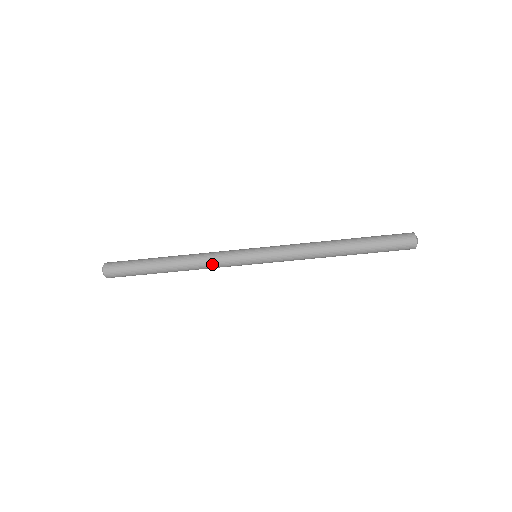
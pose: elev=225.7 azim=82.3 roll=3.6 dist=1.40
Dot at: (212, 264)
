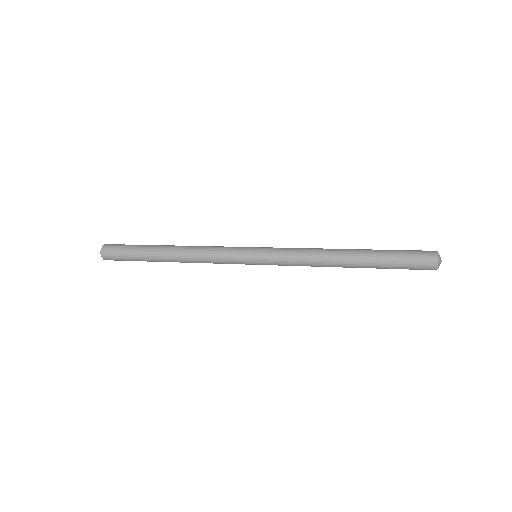
Dot at: (208, 259)
